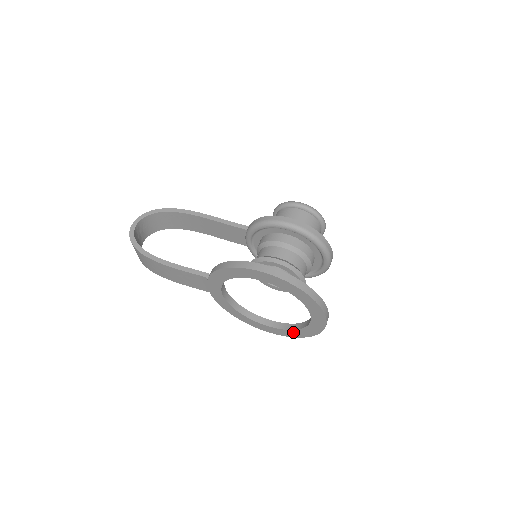
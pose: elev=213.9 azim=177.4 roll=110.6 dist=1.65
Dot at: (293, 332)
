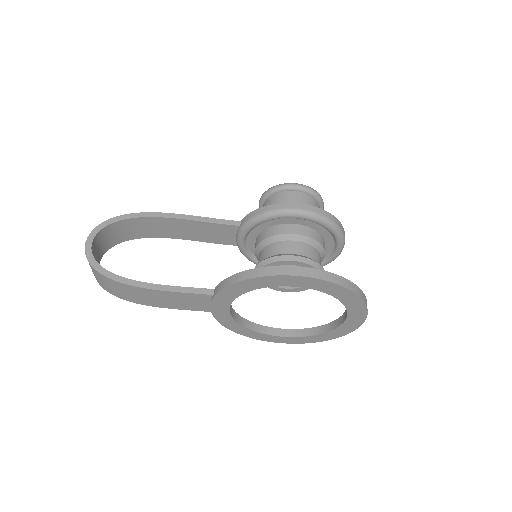
Dot at: (314, 337)
